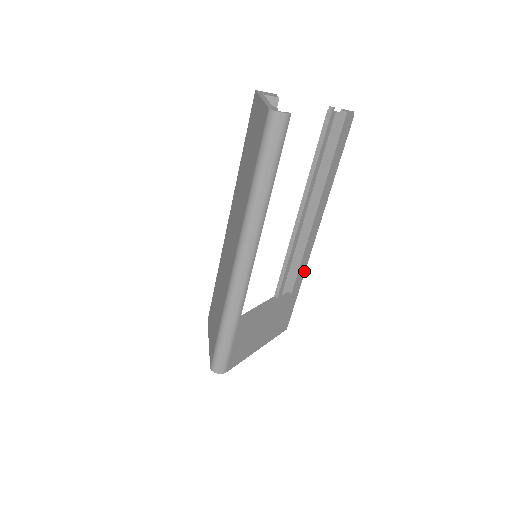
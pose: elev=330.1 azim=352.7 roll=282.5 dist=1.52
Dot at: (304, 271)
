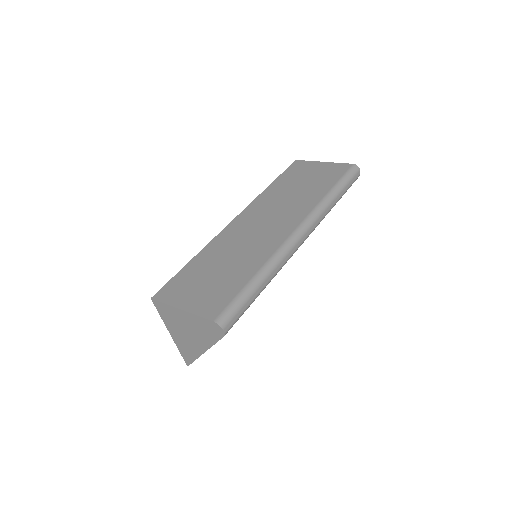
Dot at: occluded
